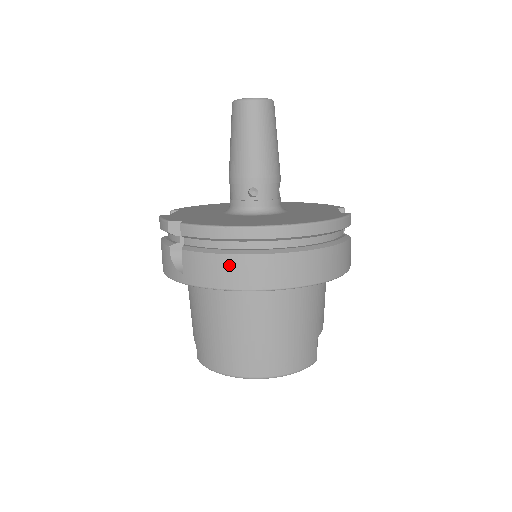
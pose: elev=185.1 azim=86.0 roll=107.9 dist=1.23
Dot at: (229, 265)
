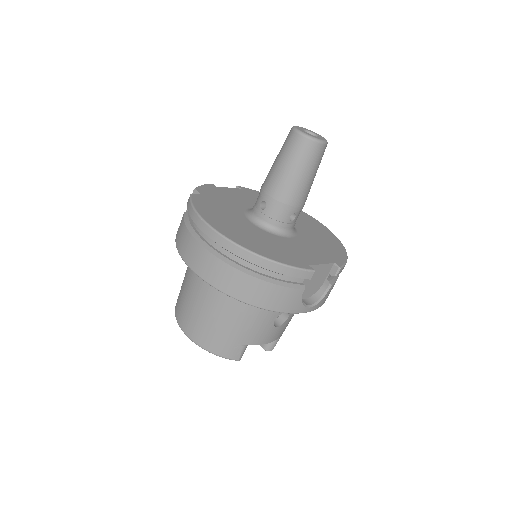
Dot at: (188, 241)
